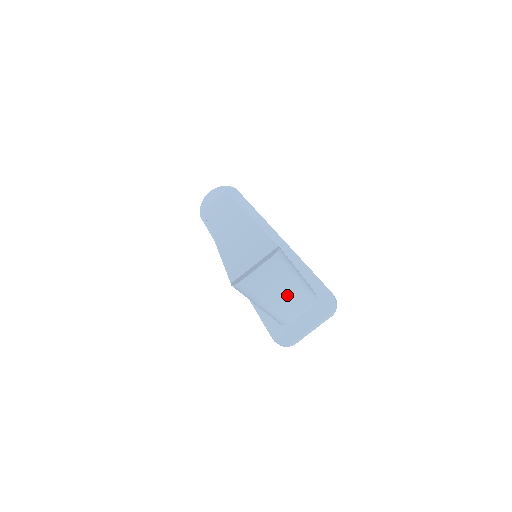
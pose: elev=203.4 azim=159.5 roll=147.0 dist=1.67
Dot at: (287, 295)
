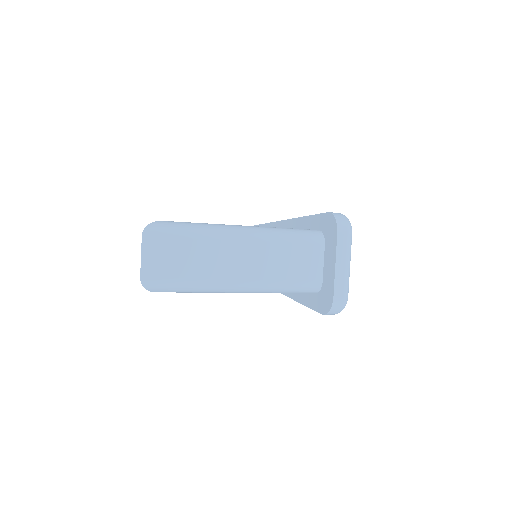
Dot at: (248, 256)
